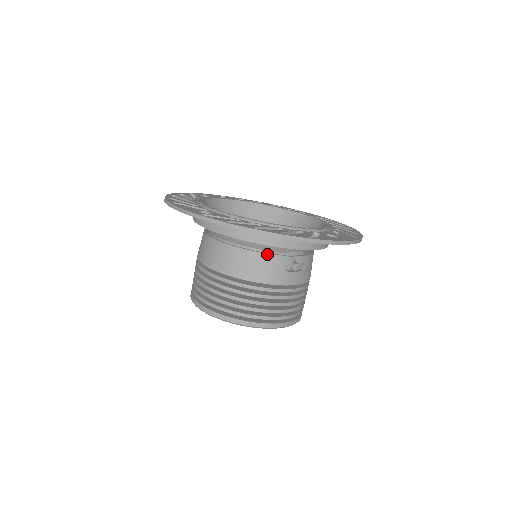
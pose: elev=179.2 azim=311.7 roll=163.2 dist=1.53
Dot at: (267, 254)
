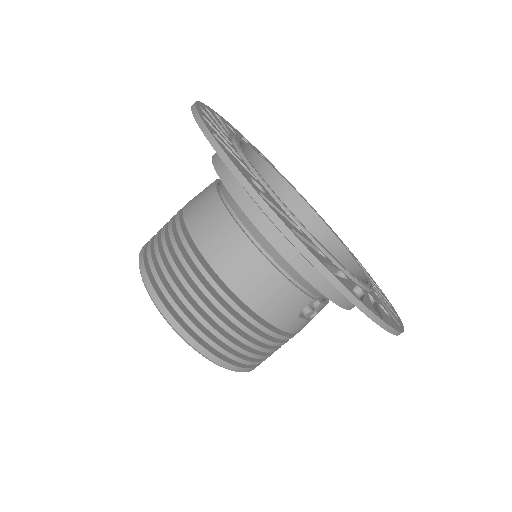
Dot at: (294, 286)
